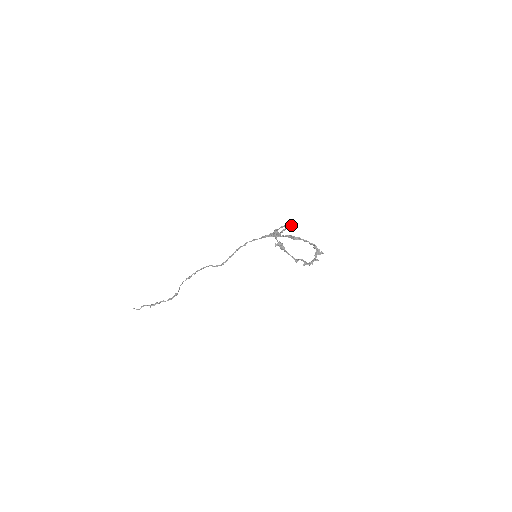
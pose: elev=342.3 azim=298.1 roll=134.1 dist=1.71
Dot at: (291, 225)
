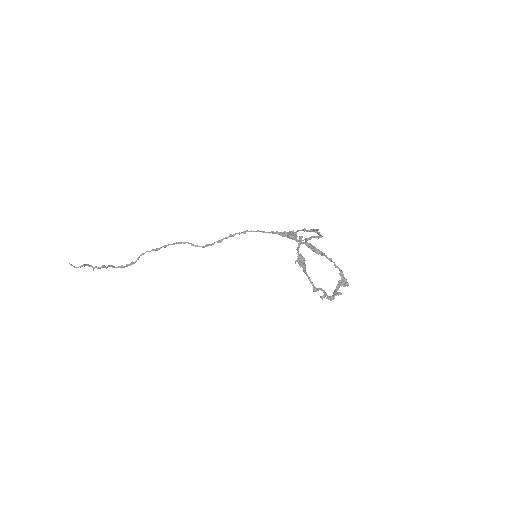
Dot at: occluded
